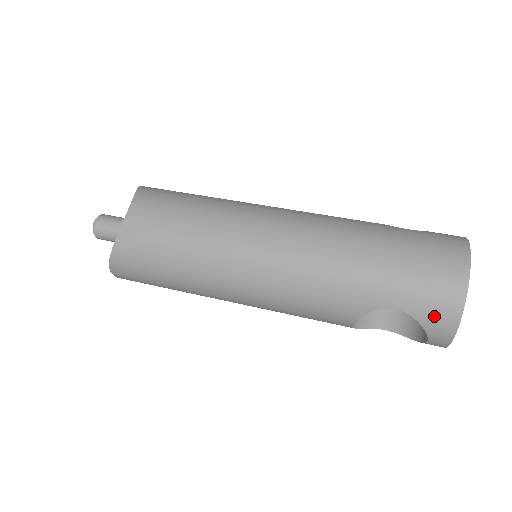
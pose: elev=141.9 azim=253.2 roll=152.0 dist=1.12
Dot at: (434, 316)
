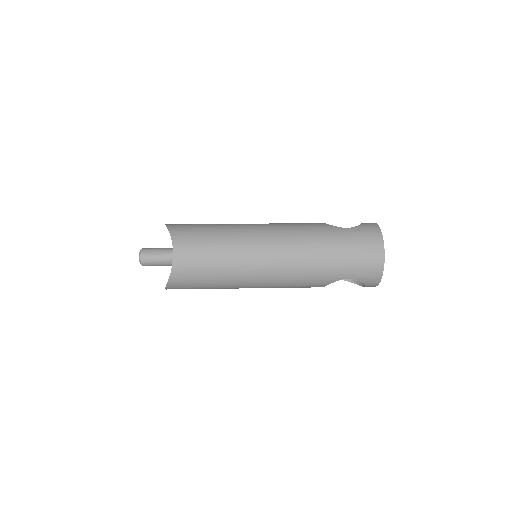
Dot at: (368, 278)
